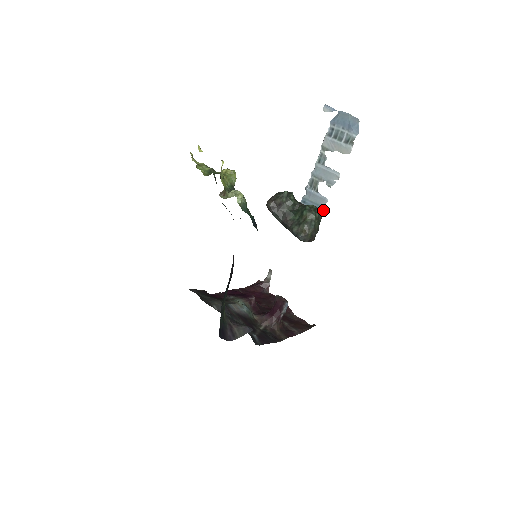
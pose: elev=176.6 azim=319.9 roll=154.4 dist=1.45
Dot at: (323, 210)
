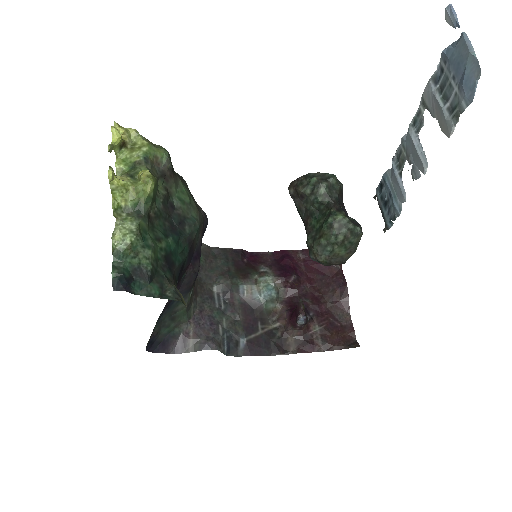
Dot at: (397, 211)
